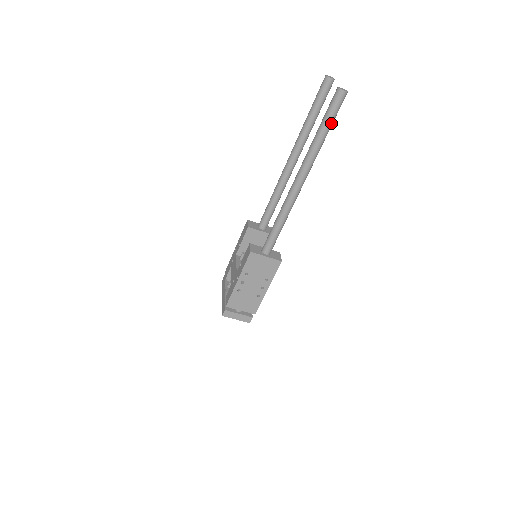
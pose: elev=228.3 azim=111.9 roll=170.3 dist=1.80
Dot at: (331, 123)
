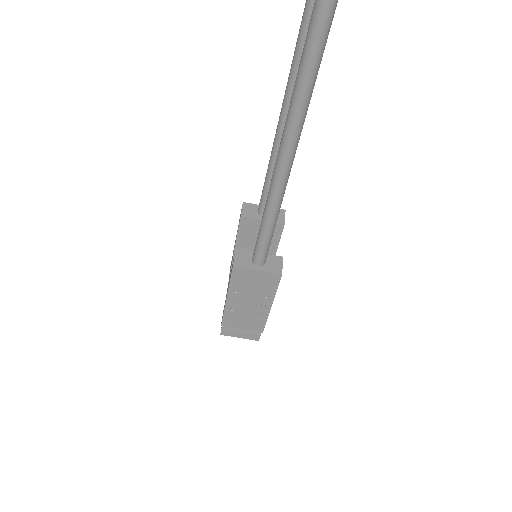
Dot at: (316, 63)
